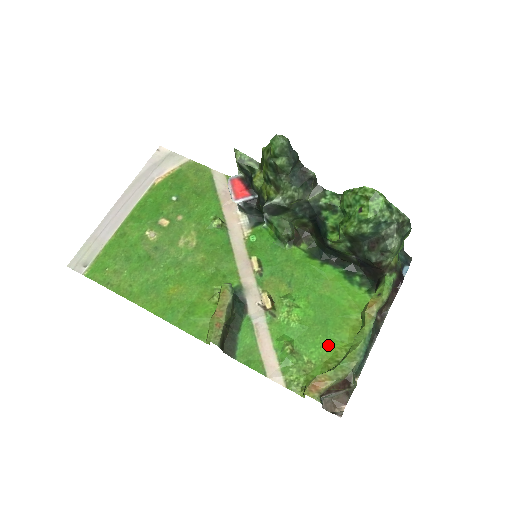
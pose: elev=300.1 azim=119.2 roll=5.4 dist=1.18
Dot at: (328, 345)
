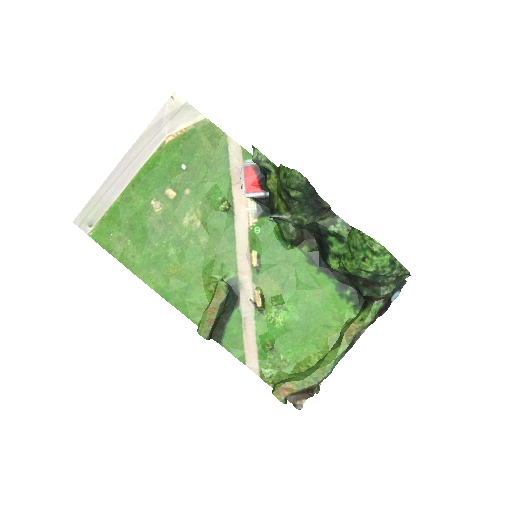
Dot at: (304, 349)
